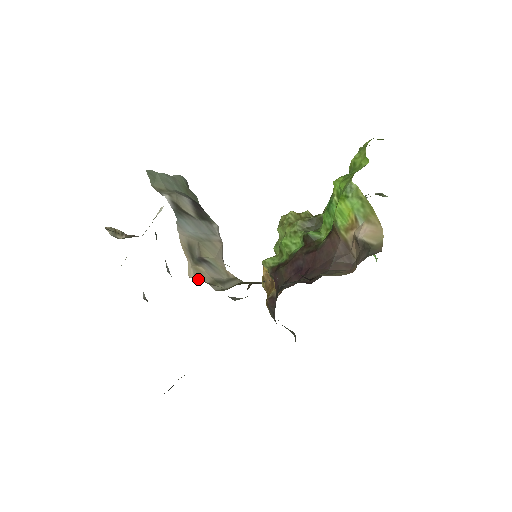
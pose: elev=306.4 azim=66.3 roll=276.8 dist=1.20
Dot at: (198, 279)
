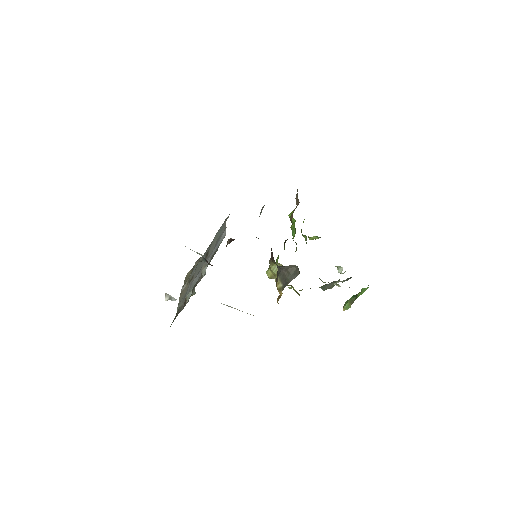
Dot at: occluded
